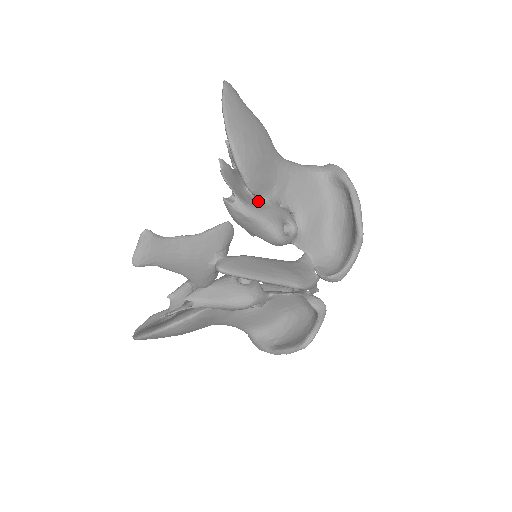
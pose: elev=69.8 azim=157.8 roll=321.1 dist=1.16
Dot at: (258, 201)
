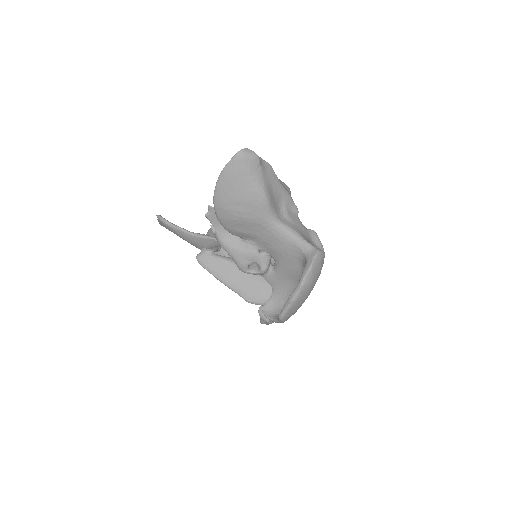
Dot at: (239, 240)
